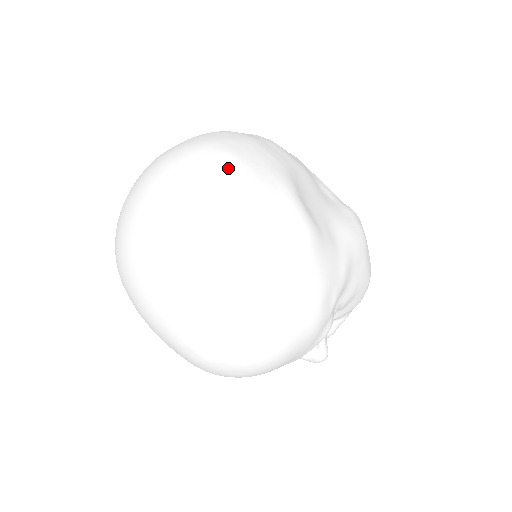
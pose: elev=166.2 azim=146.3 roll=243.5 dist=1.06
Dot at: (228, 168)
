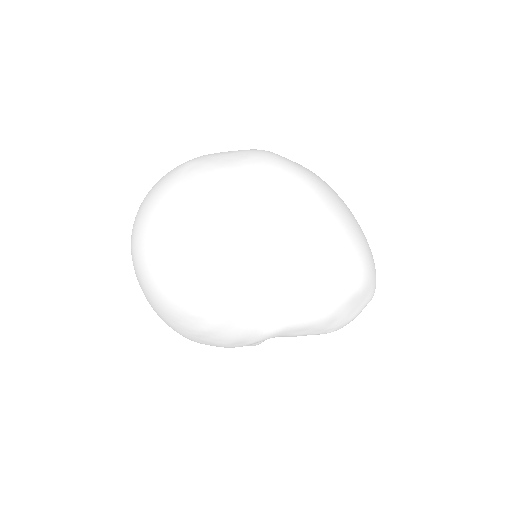
Dot at: (170, 252)
